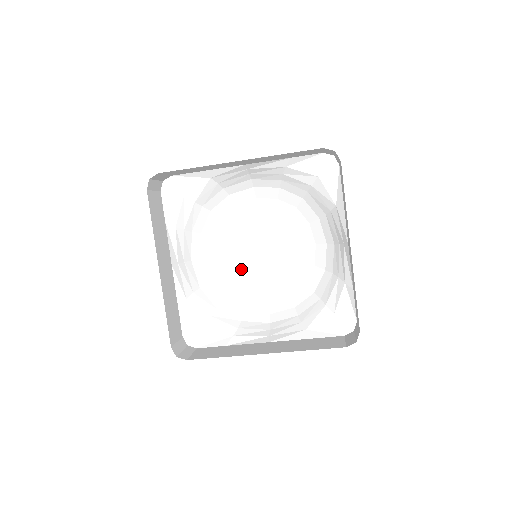
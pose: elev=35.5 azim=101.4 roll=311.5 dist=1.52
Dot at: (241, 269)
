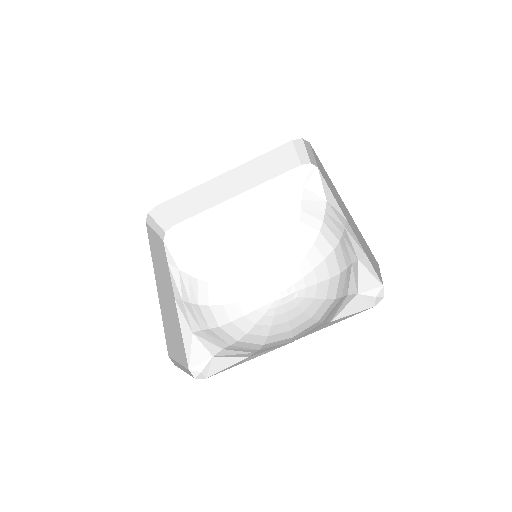
Dot at: (256, 314)
